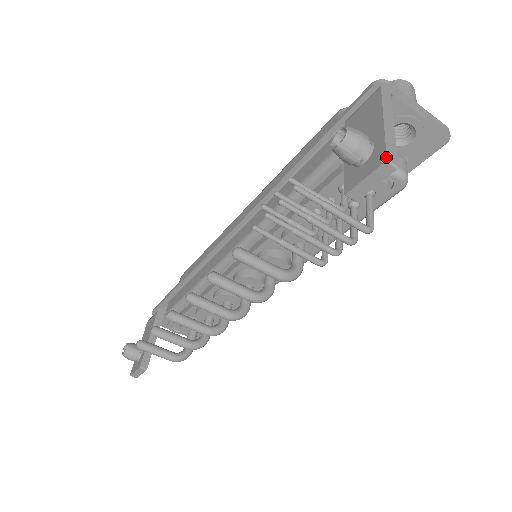
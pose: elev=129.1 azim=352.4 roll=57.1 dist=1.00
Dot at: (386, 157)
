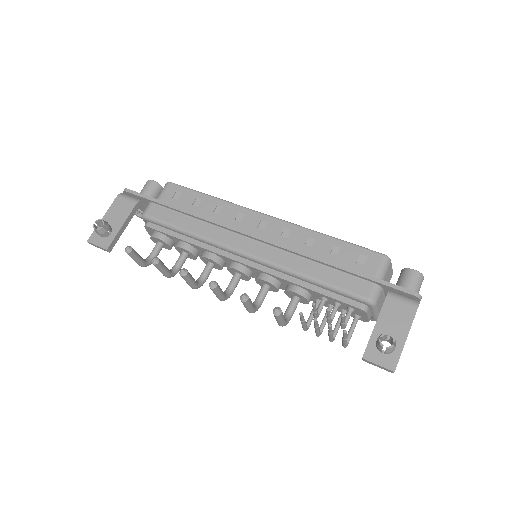
Dot at: occluded
